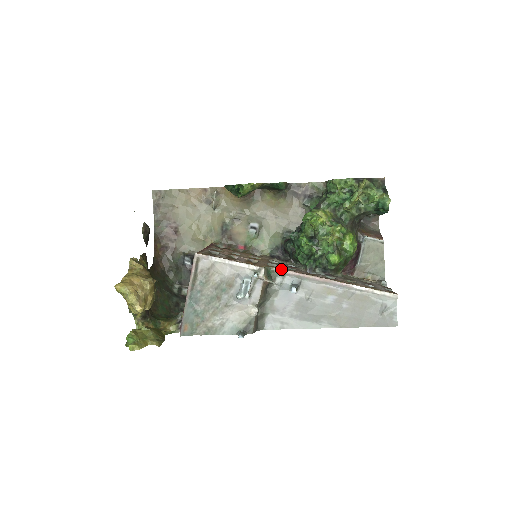
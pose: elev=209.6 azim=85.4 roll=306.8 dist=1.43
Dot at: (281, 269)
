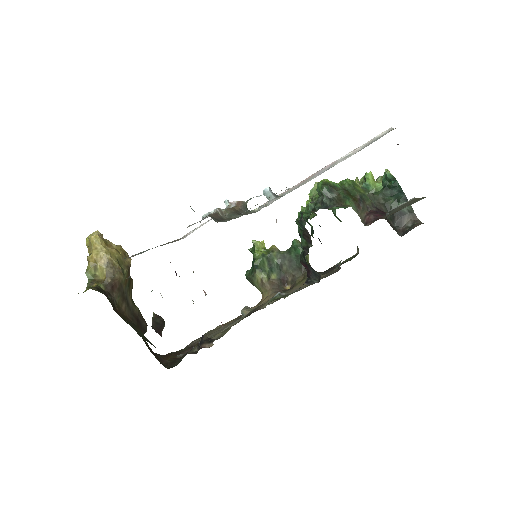
Dot at: occluded
